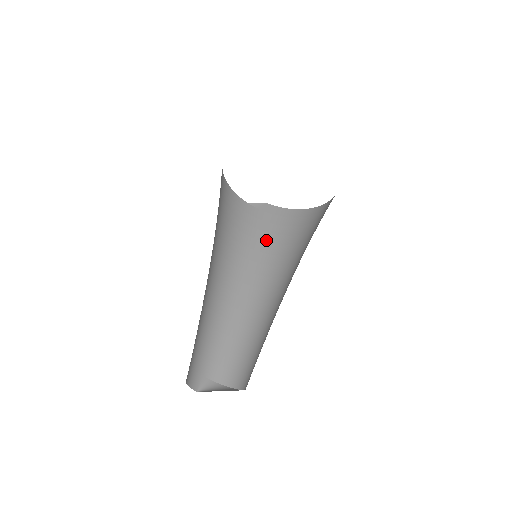
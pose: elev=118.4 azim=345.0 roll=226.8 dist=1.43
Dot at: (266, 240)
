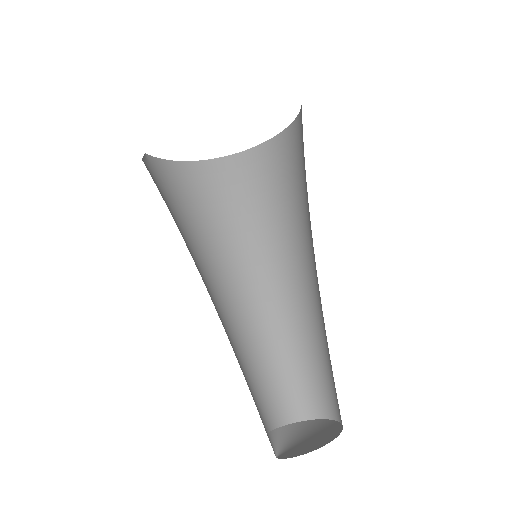
Dot at: (186, 217)
